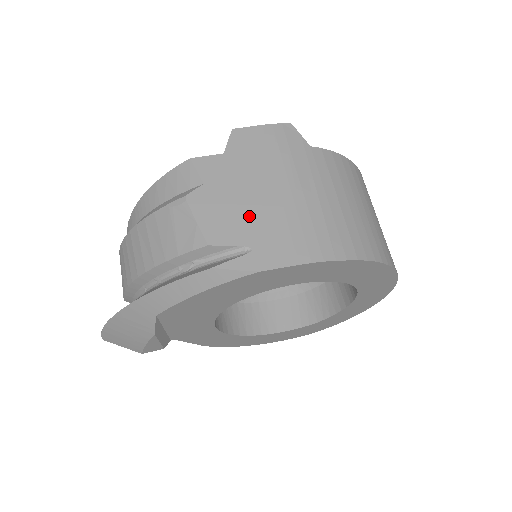
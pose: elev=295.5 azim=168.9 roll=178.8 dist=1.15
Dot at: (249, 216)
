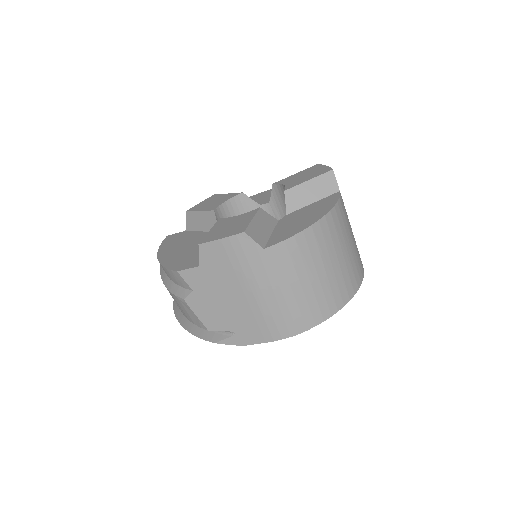
Dot at: (228, 313)
